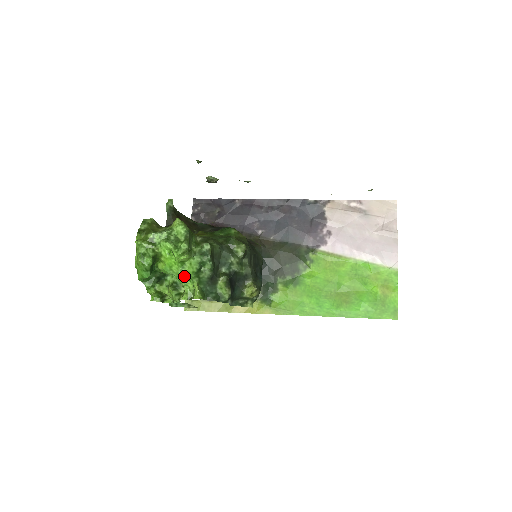
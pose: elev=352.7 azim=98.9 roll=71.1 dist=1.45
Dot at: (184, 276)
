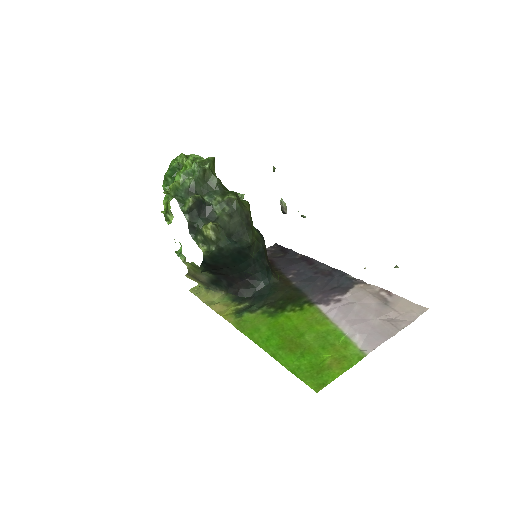
Dot at: occluded
